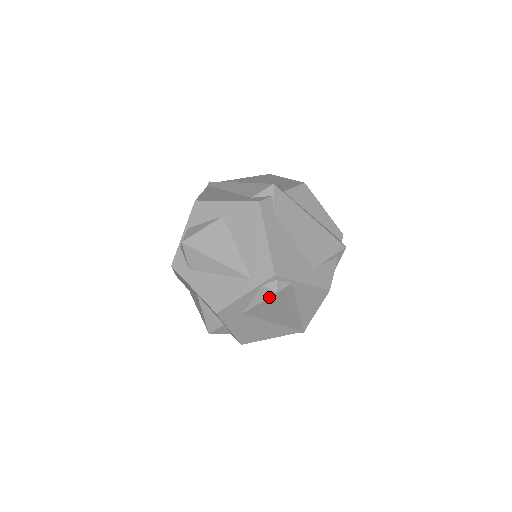
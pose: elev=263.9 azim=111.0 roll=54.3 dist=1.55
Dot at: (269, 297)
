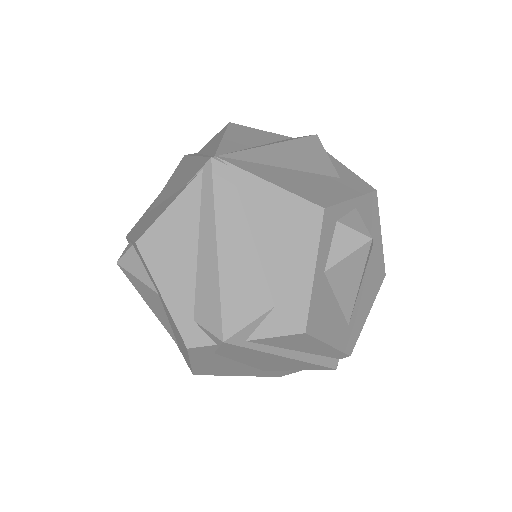
Dot at: occluded
